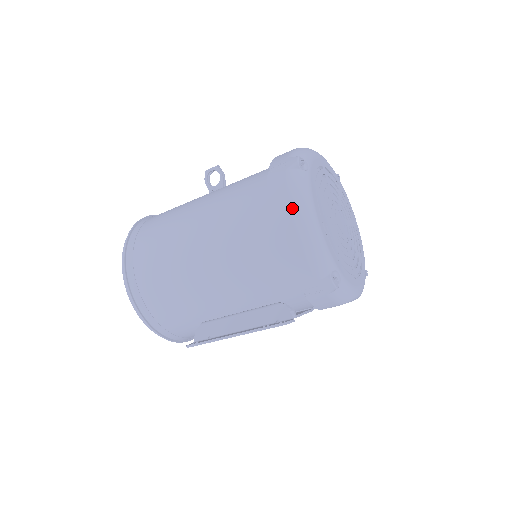
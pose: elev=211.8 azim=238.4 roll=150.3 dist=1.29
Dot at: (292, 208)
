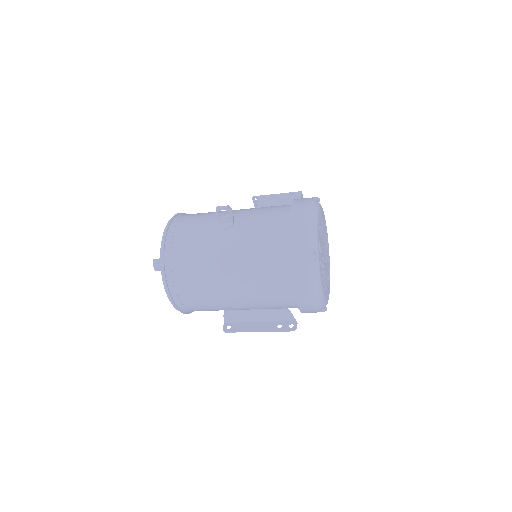
Dot at: (310, 293)
